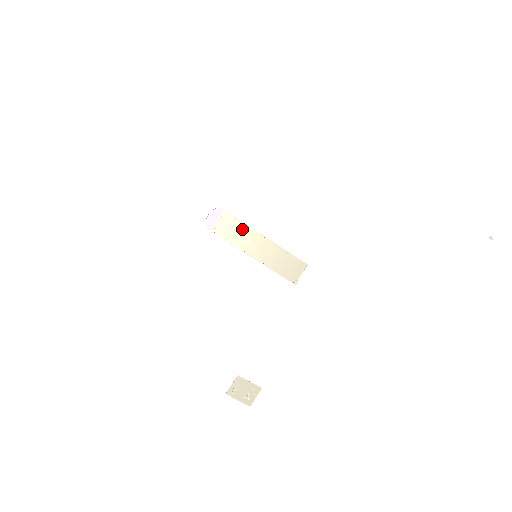
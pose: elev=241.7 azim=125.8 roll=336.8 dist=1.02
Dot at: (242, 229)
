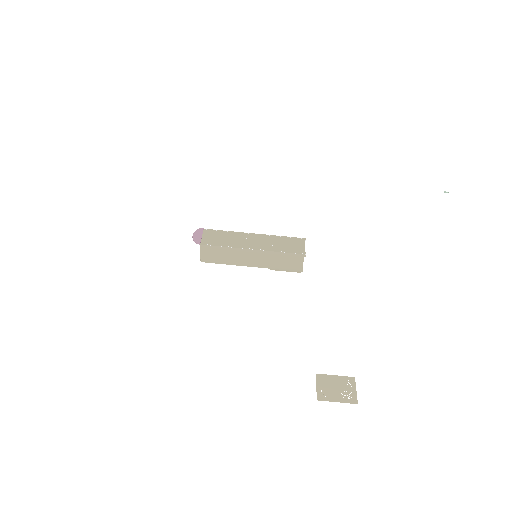
Dot at: (228, 235)
